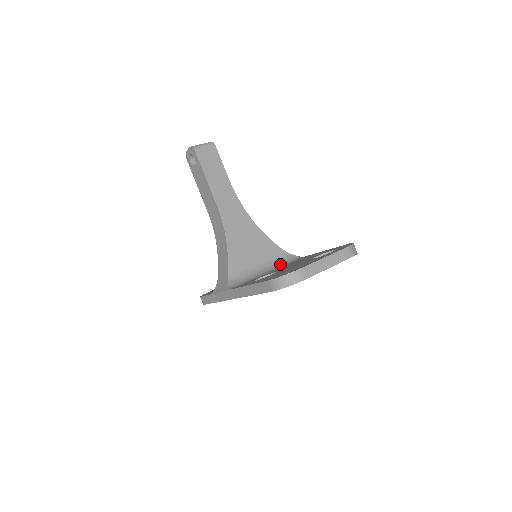
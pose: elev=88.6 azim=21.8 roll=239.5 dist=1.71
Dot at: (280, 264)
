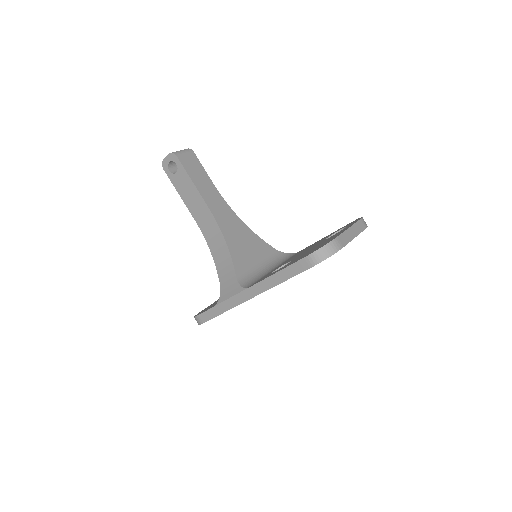
Dot at: (279, 262)
